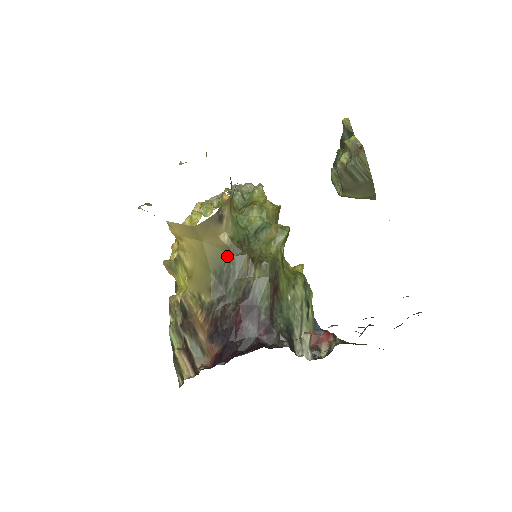
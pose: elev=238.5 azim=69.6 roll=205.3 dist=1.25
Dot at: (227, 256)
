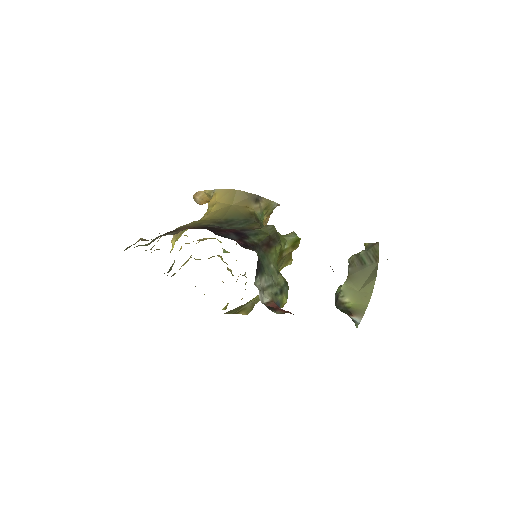
Dot at: (244, 217)
